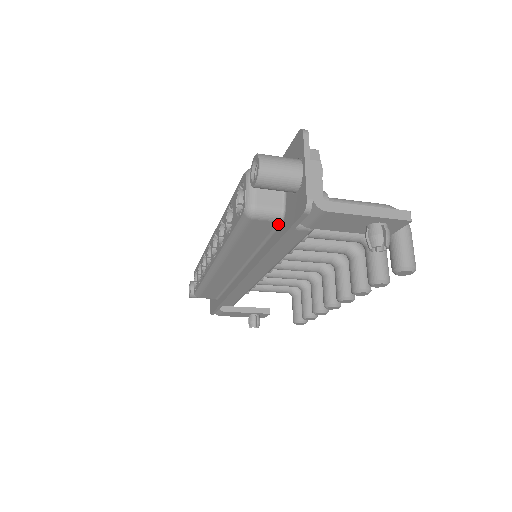
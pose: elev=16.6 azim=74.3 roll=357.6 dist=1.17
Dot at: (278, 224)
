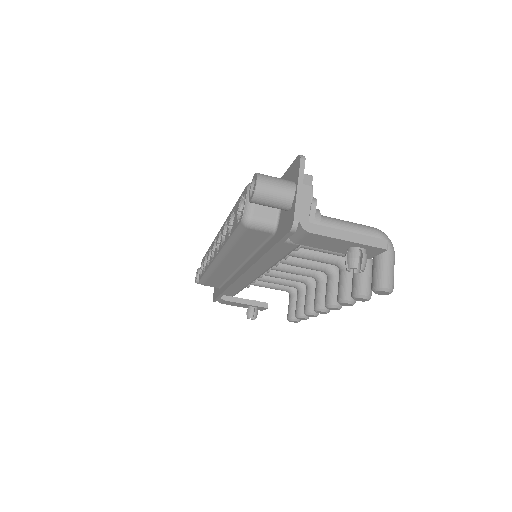
Dot at: (271, 235)
